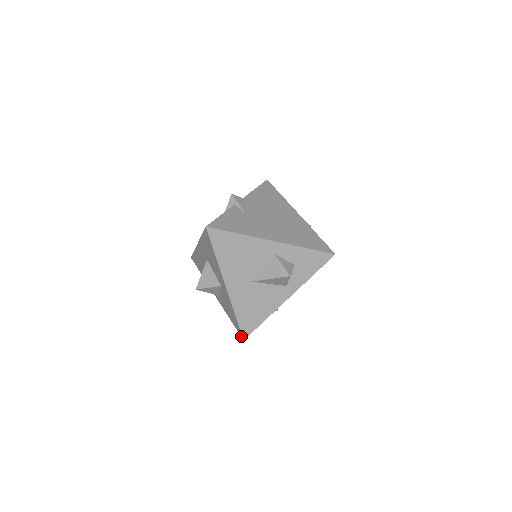
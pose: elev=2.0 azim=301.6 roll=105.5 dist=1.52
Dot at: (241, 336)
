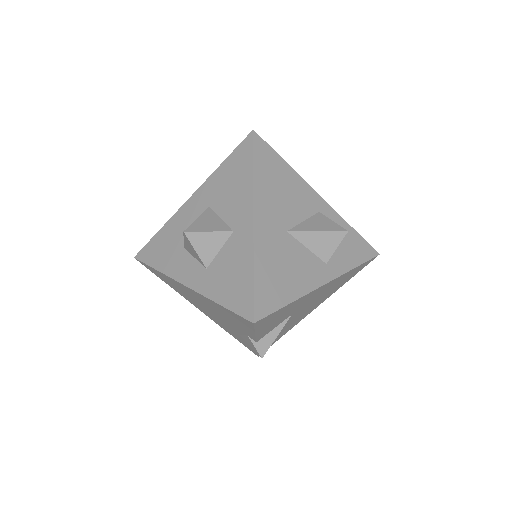
Dot at: (249, 316)
